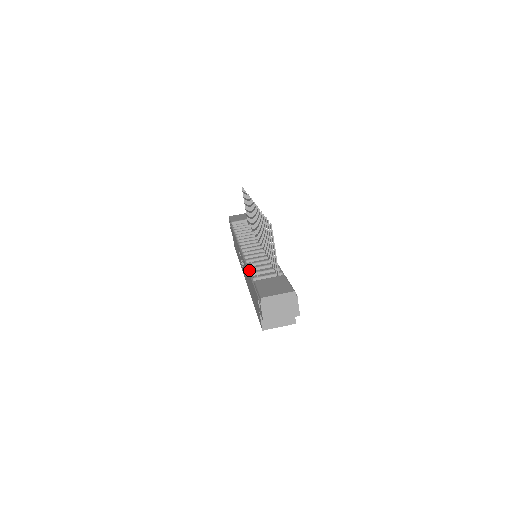
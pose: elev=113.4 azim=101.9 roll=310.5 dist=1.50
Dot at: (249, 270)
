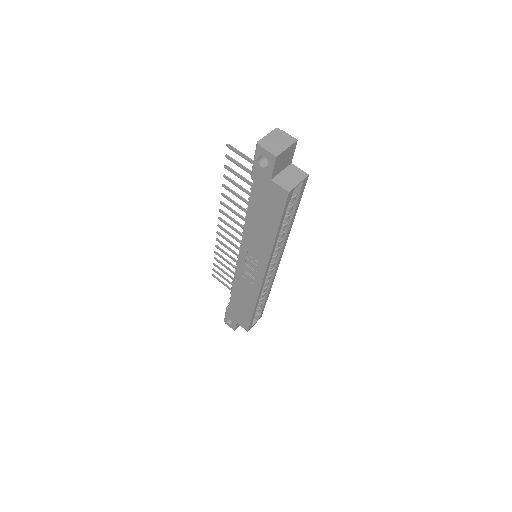
Dot at: (247, 209)
